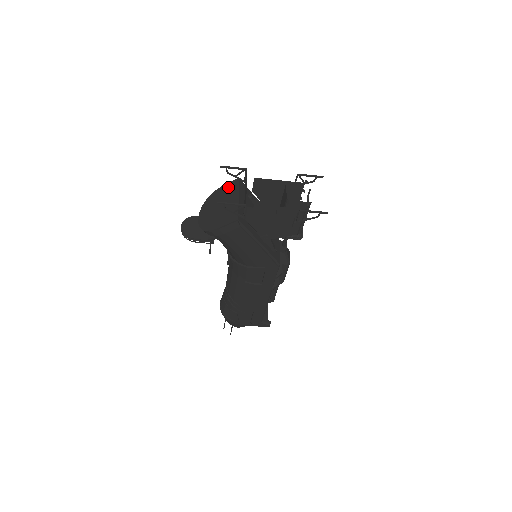
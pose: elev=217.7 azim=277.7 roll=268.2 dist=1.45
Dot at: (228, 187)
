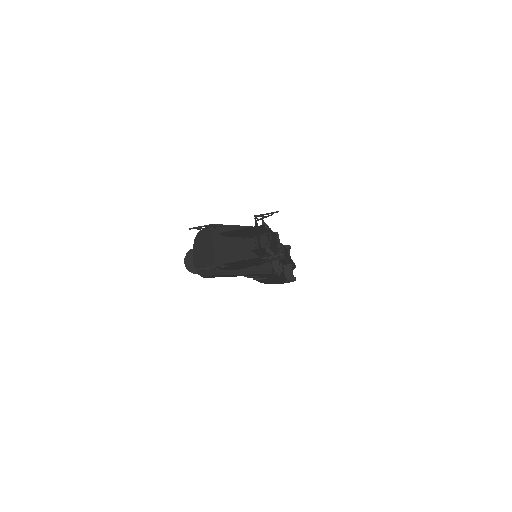
Dot at: (205, 233)
